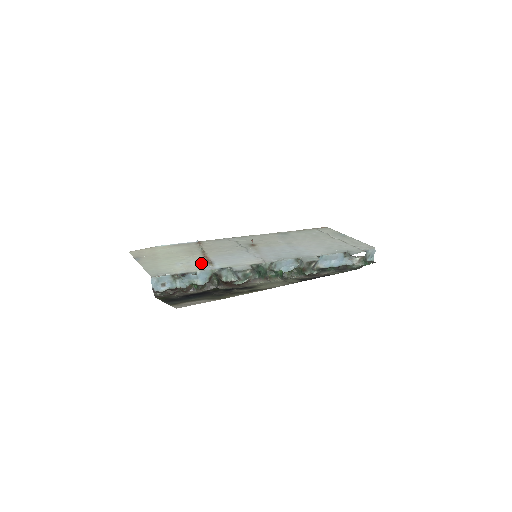
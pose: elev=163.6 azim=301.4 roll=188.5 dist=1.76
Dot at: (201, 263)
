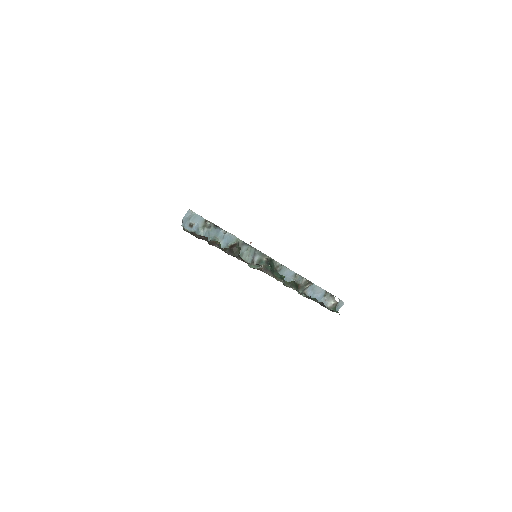
Dot at: occluded
